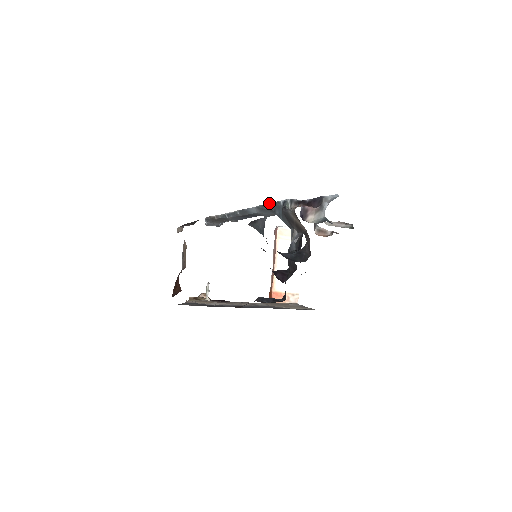
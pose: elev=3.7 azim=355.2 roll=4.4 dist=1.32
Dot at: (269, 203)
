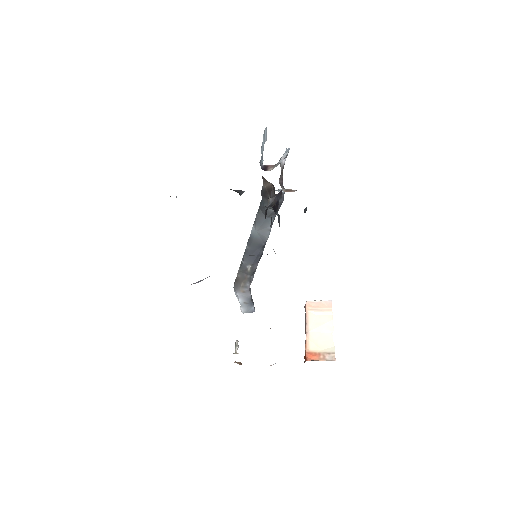
Dot at: (259, 209)
